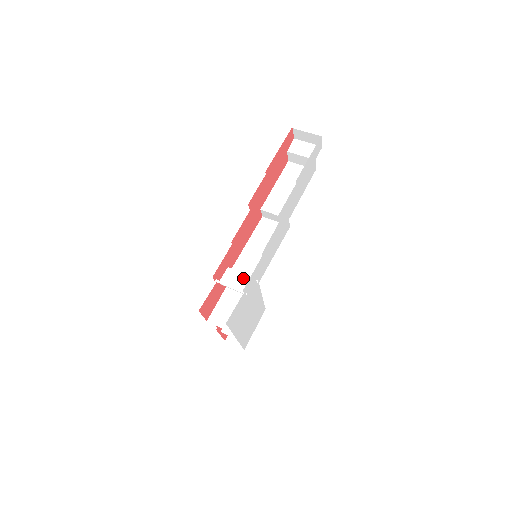
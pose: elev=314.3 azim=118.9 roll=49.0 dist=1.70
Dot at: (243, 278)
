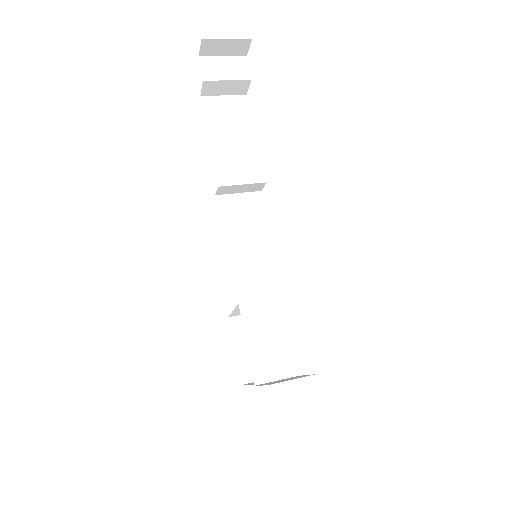
Dot at: (272, 297)
